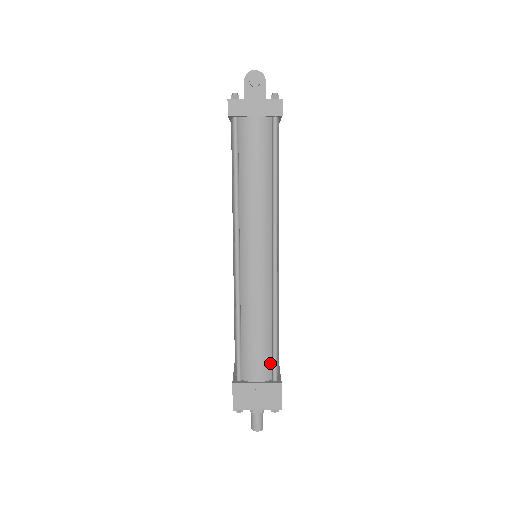
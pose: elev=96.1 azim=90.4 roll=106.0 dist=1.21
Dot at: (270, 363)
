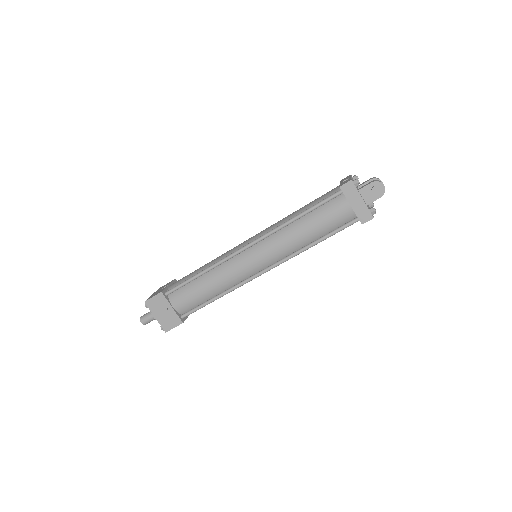
Dot at: (191, 308)
